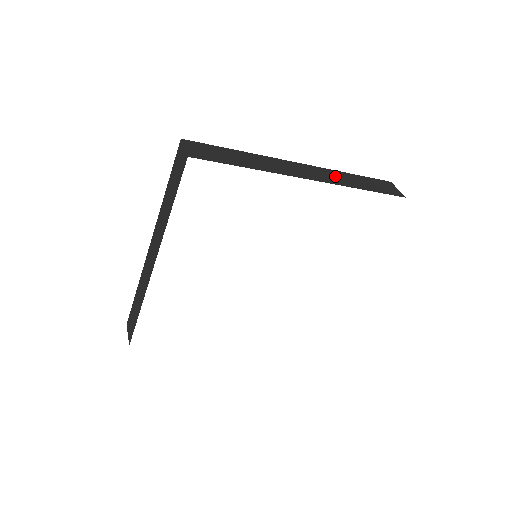
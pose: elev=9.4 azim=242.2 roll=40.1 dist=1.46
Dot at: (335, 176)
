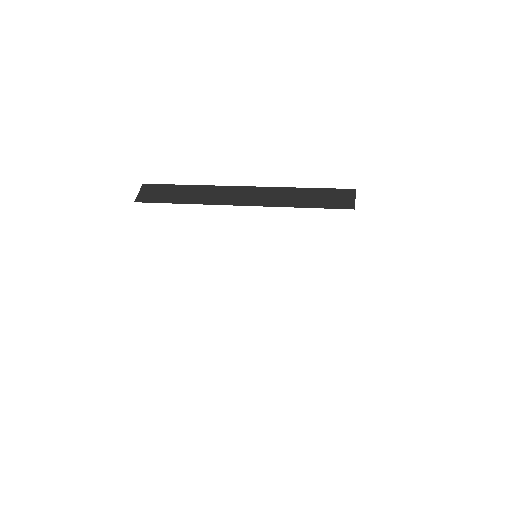
Dot at: (275, 195)
